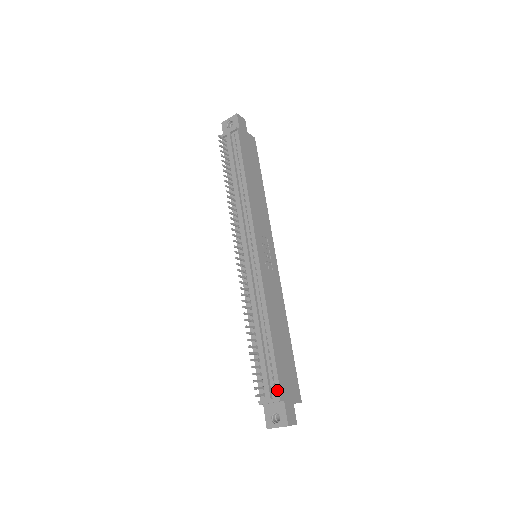
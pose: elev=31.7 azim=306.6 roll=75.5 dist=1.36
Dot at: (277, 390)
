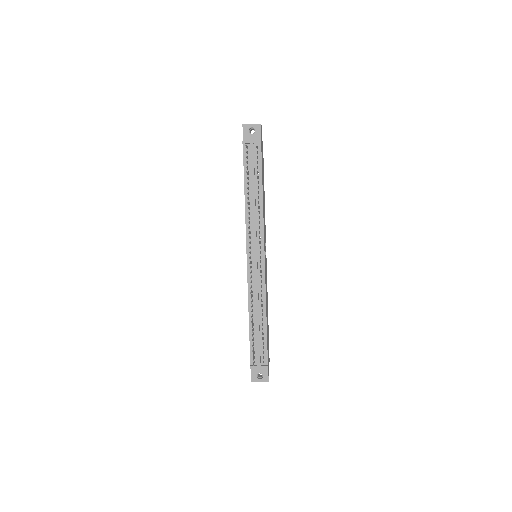
Dot at: (265, 360)
